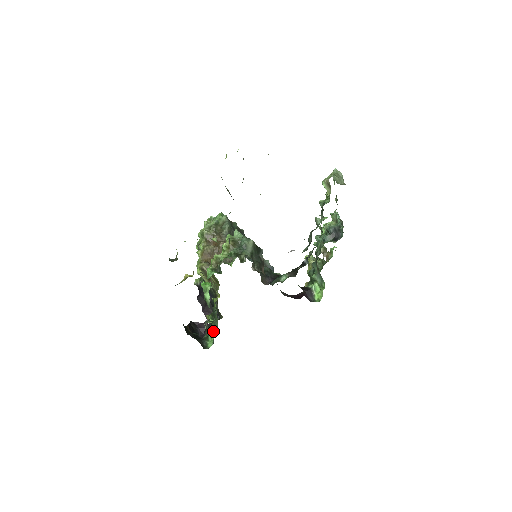
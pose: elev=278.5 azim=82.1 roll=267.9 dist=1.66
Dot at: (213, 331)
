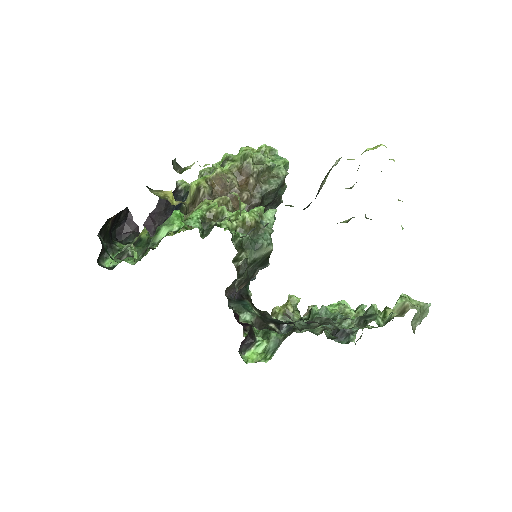
Dot at: occluded
